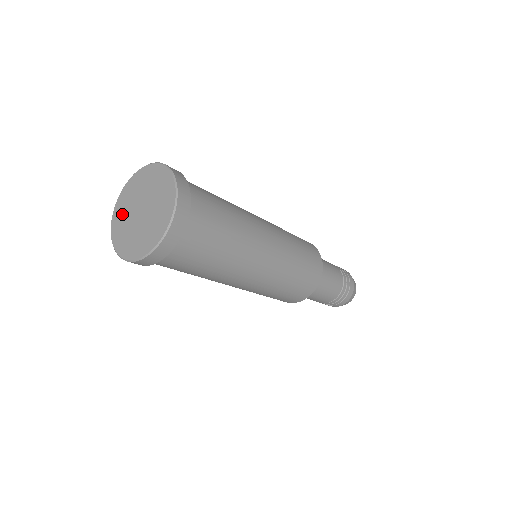
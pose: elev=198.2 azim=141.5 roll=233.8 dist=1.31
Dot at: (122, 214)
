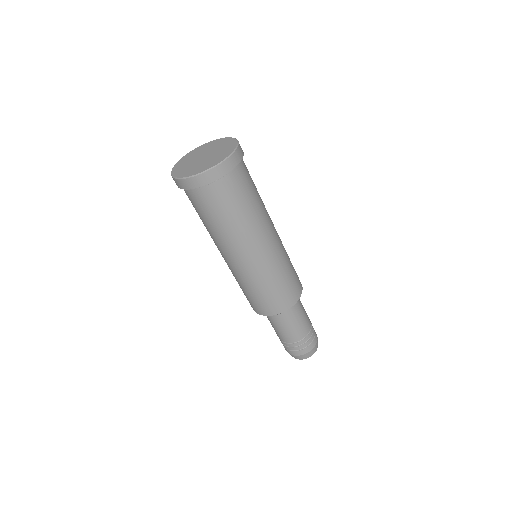
Dot at: (183, 166)
